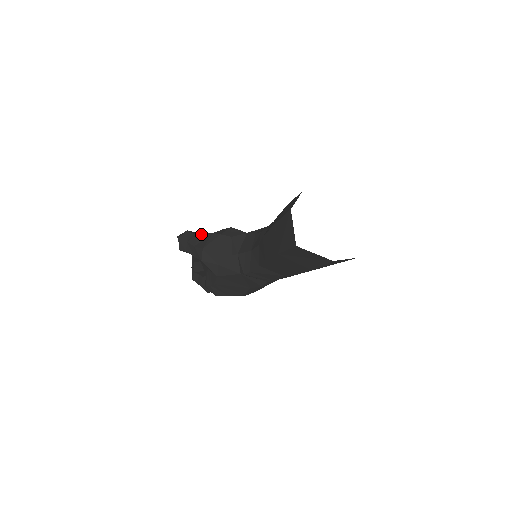
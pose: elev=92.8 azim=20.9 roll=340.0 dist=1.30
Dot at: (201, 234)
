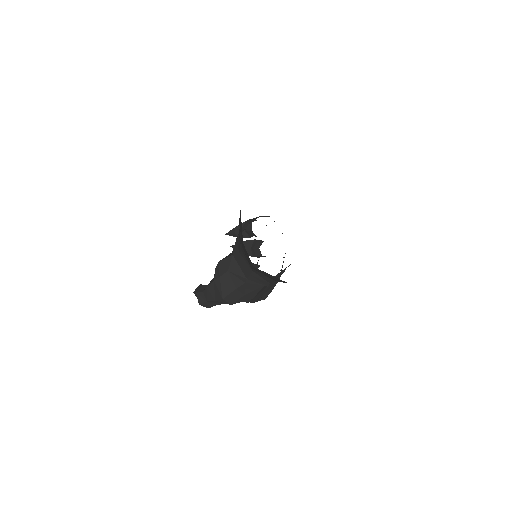
Dot at: (208, 289)
